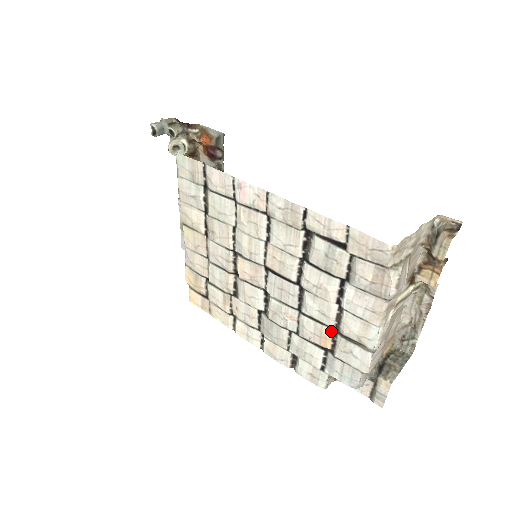
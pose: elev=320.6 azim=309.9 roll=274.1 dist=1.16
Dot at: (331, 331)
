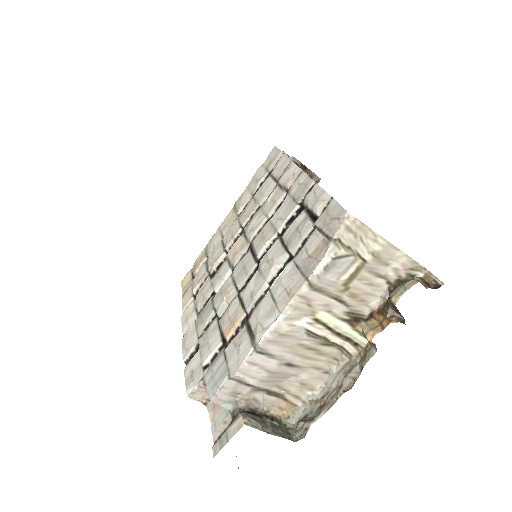
Dot at: (243, 317)
